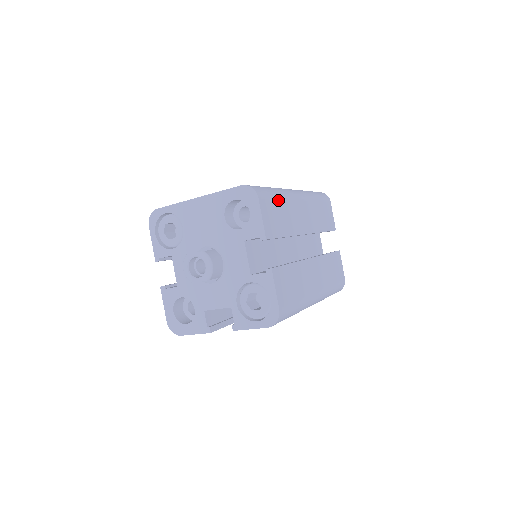
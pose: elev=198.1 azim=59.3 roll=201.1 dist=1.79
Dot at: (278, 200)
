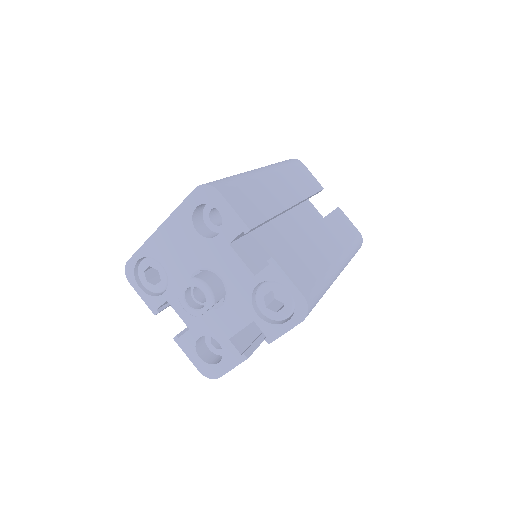
Dot at: (243, 184)
